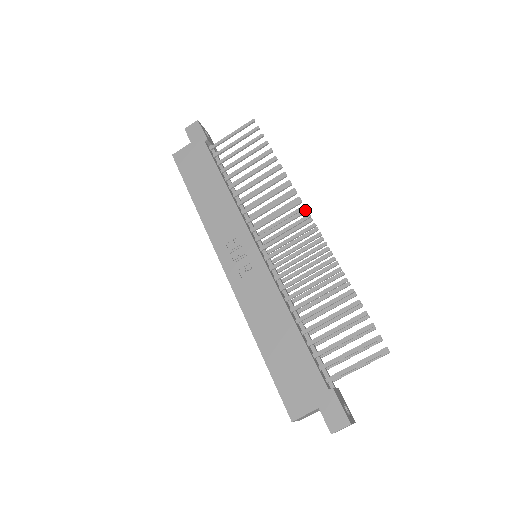
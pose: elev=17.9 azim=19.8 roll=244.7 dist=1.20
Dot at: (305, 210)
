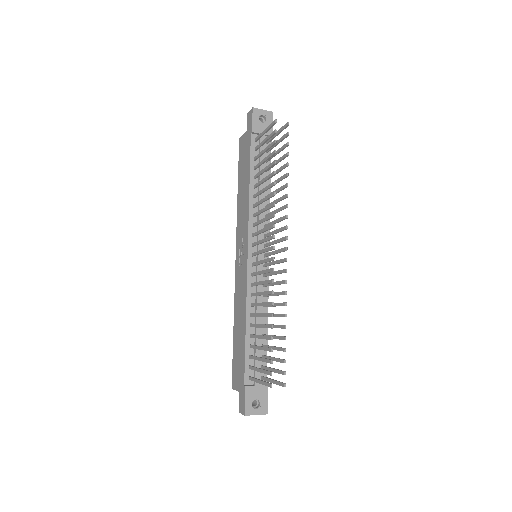
Dot at: (273, 236)
